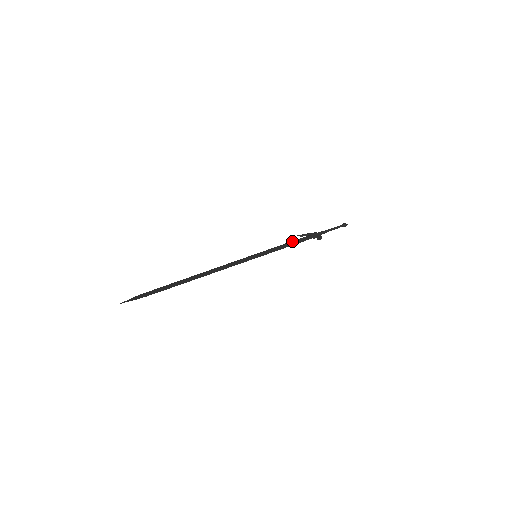
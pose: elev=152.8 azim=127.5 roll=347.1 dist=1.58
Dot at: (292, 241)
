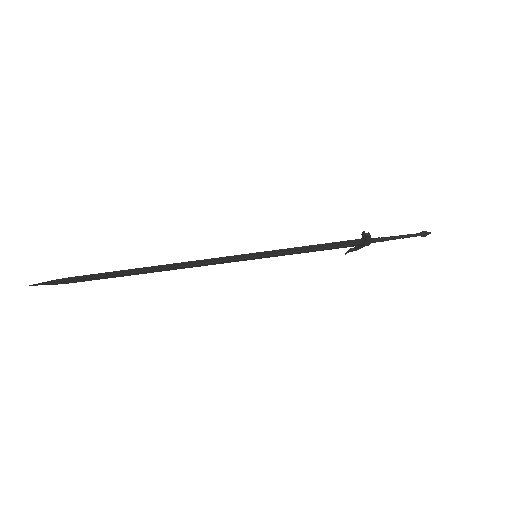
Dot at: occluded
